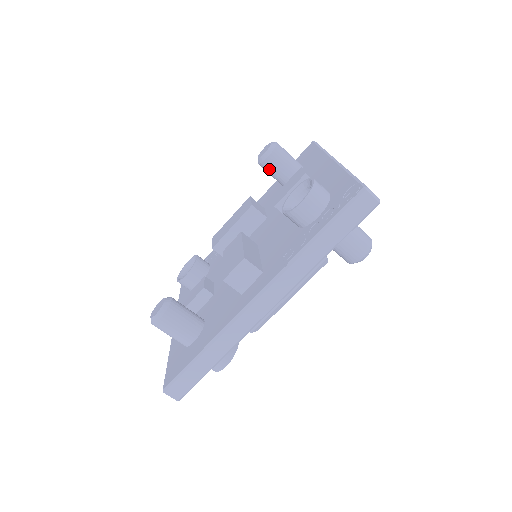
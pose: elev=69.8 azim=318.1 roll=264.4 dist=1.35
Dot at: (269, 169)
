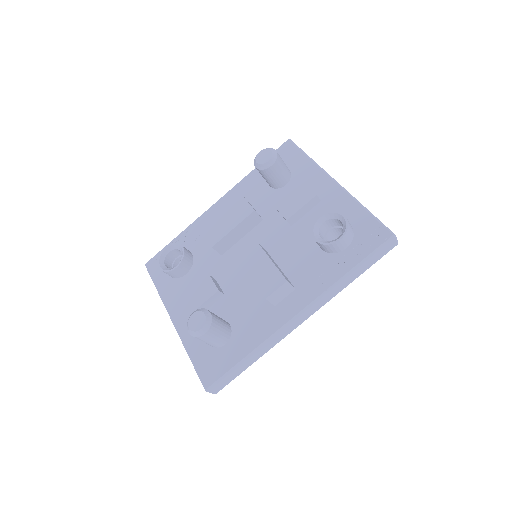
Dot at: (267, 175)
